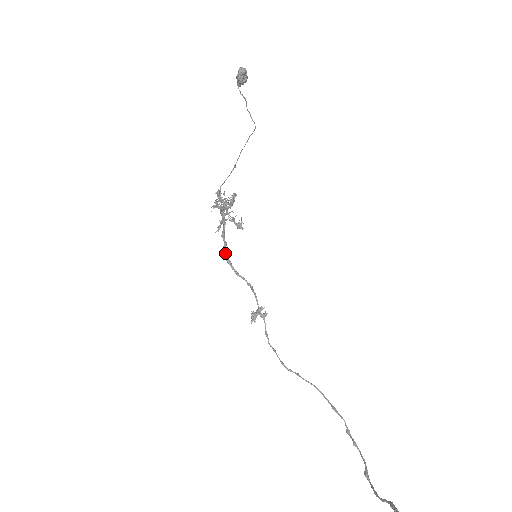
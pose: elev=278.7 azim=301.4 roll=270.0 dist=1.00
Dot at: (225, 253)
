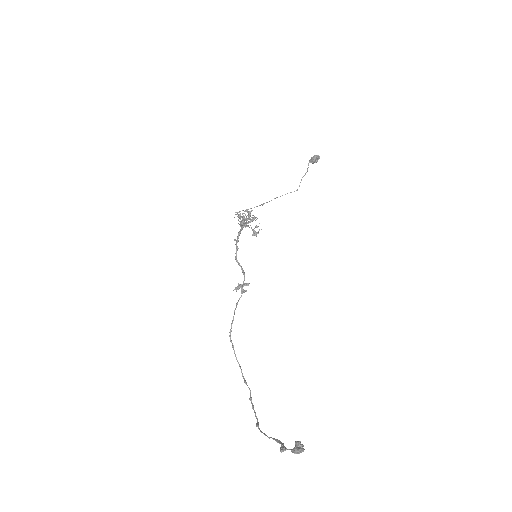
Dot at: (237, 242)
